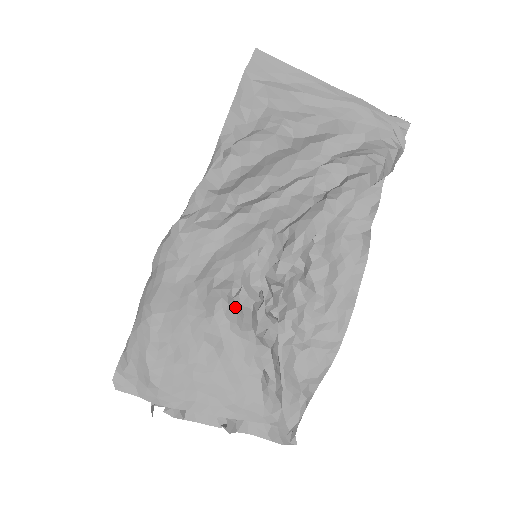
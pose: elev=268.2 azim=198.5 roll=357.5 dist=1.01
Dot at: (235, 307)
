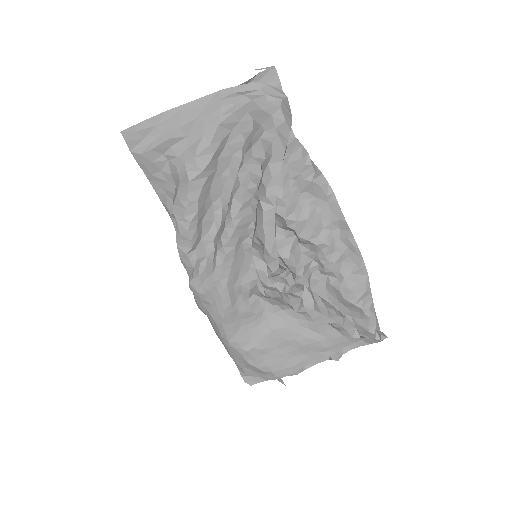
Dot at: (272, 298)
